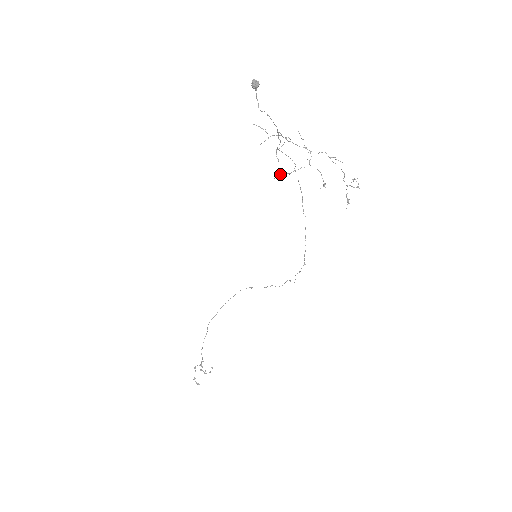
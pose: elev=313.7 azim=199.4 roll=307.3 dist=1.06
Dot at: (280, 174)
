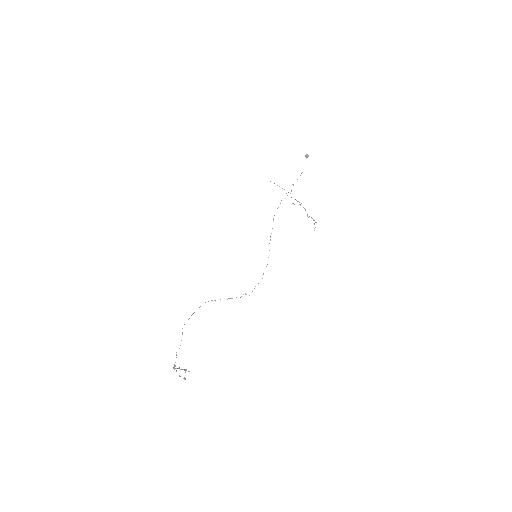
Dot at: (293, 203)
